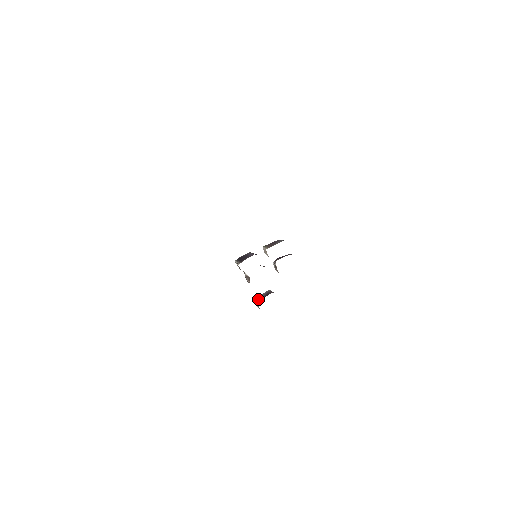
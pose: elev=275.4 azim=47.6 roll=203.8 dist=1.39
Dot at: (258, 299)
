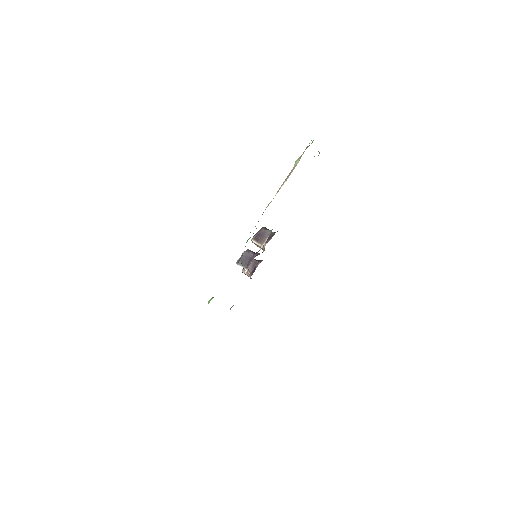
Dot at: occluded
